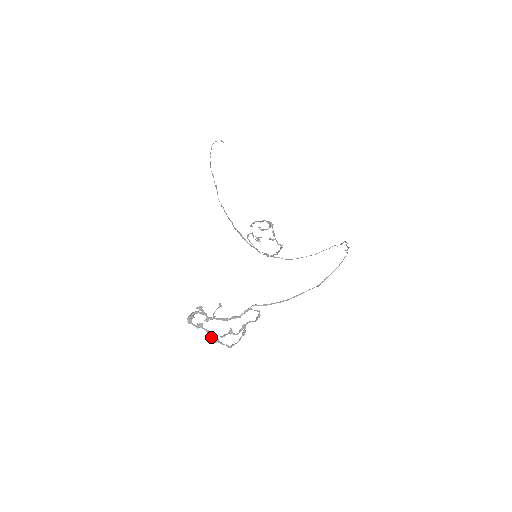
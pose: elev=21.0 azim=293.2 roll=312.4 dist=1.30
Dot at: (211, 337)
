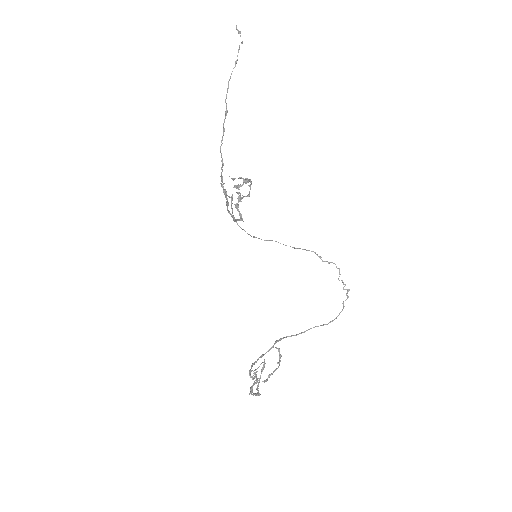
Dot at: occluded
